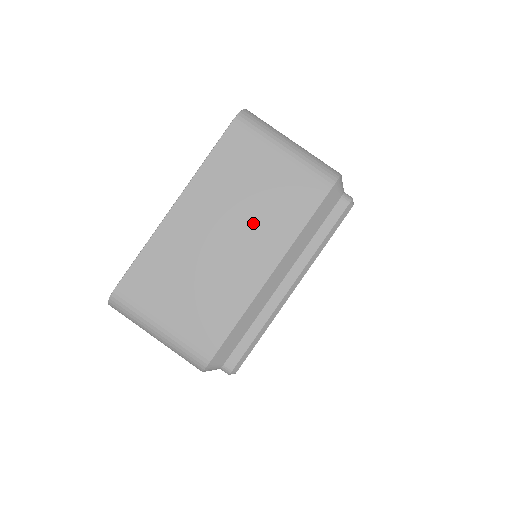
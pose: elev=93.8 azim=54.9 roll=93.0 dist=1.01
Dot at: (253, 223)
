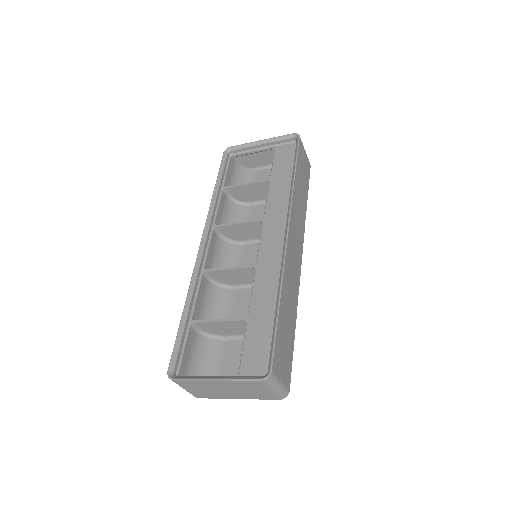
Dot at: (242, 393)
